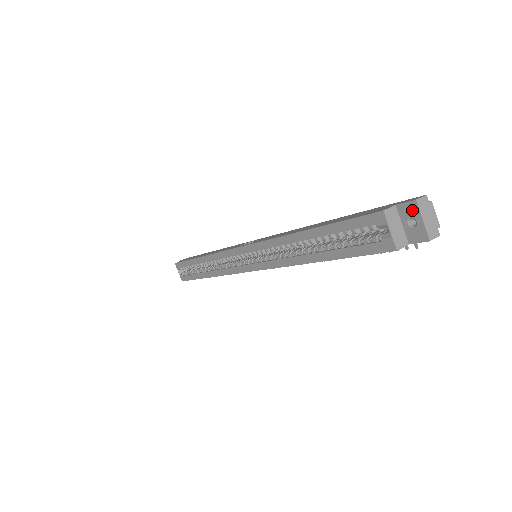
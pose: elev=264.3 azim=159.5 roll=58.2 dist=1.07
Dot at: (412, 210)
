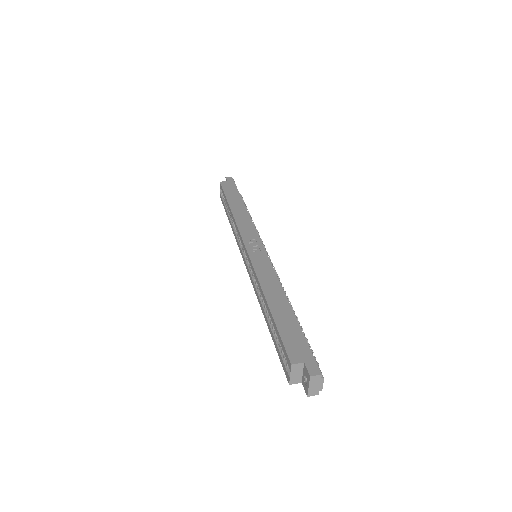
Dot at: (307, 376)
